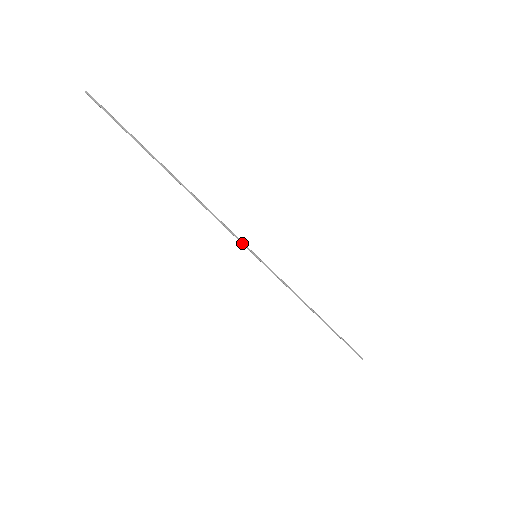
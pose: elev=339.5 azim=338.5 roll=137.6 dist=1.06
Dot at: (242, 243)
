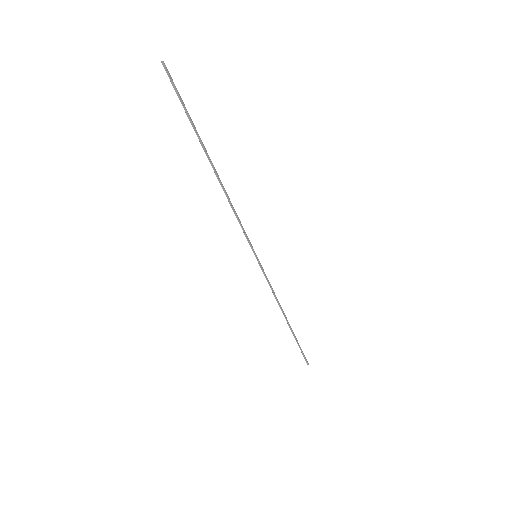
Dot at: (249, 241)
